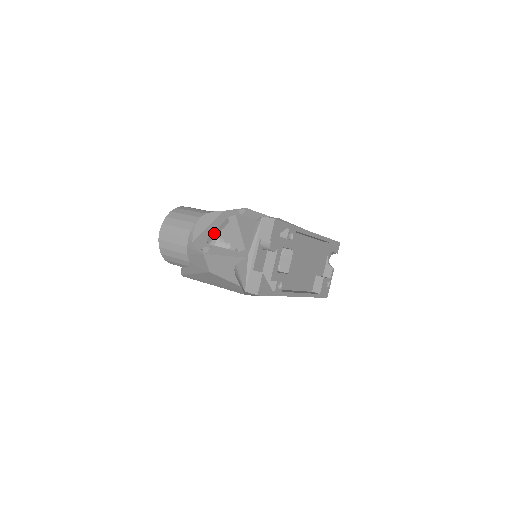
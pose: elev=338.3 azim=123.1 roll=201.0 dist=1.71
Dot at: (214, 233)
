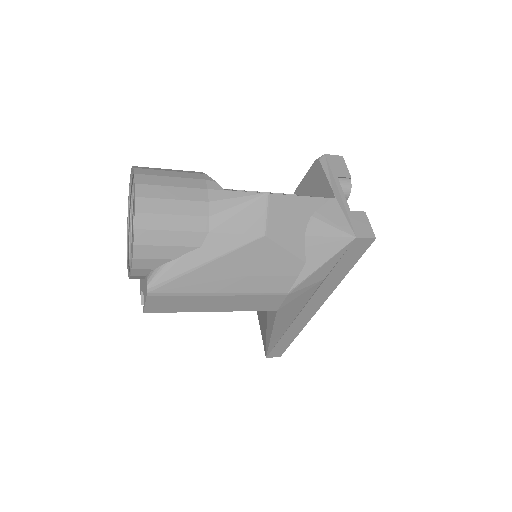
Dot at: occluded
